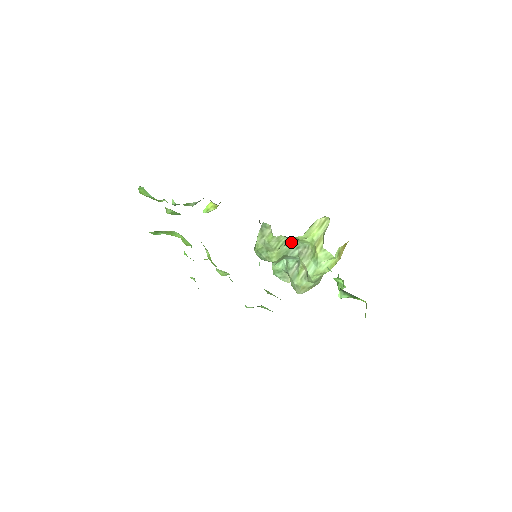
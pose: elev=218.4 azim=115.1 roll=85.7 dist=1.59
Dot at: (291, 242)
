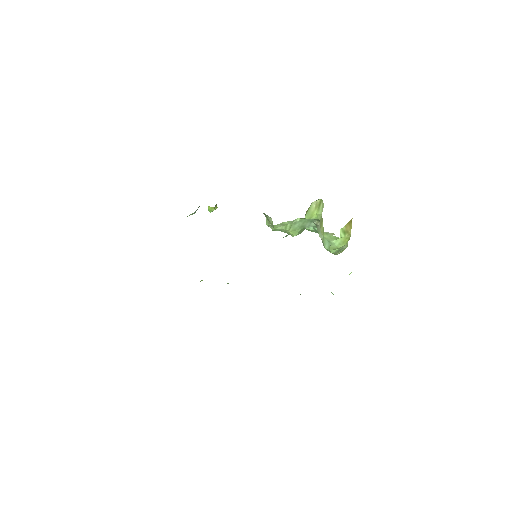
Dot at: (288, 234)
